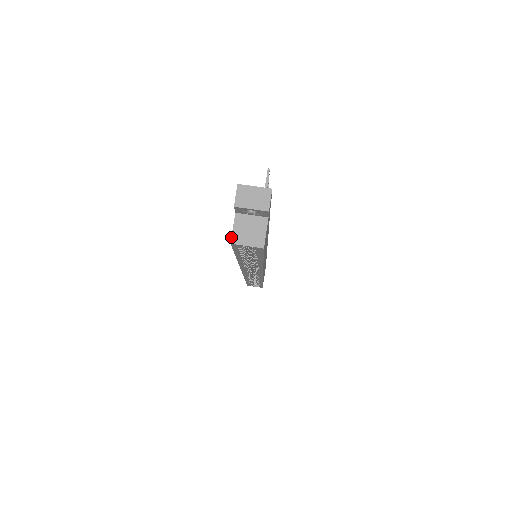
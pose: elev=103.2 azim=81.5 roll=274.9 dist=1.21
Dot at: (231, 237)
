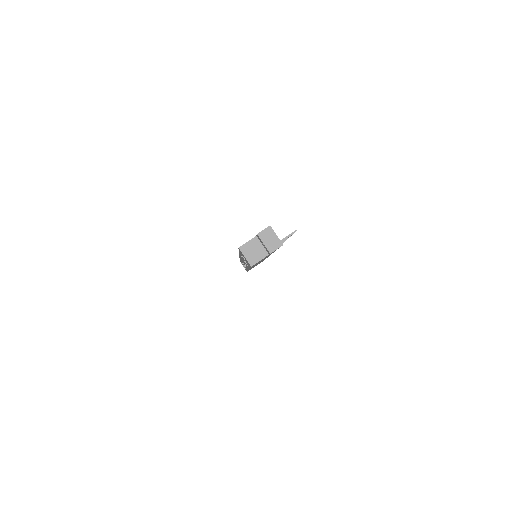
Dot at: (242, 245)
